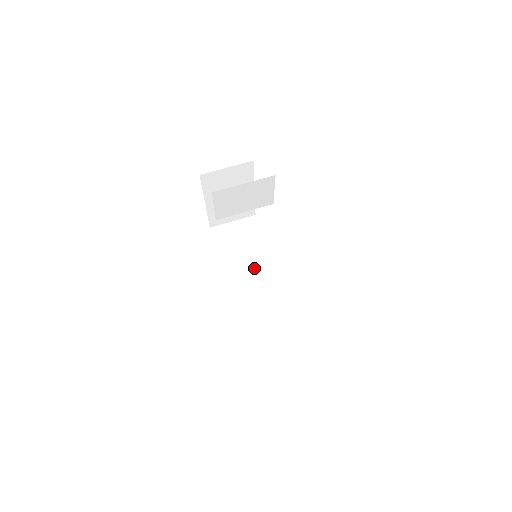
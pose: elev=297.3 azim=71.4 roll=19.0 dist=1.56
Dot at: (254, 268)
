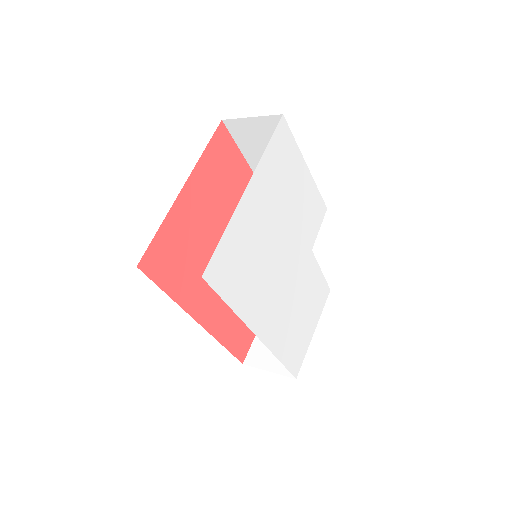
Dot at: occluded
